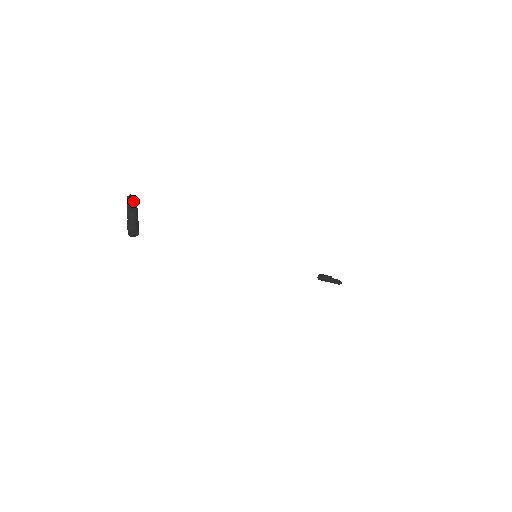
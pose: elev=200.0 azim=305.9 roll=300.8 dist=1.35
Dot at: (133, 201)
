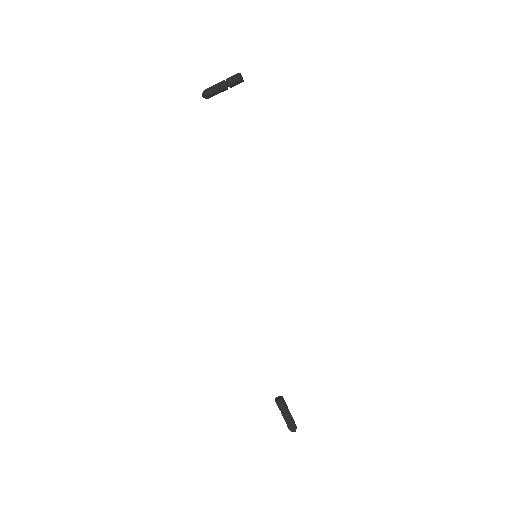
Dot at: (209, 94)
